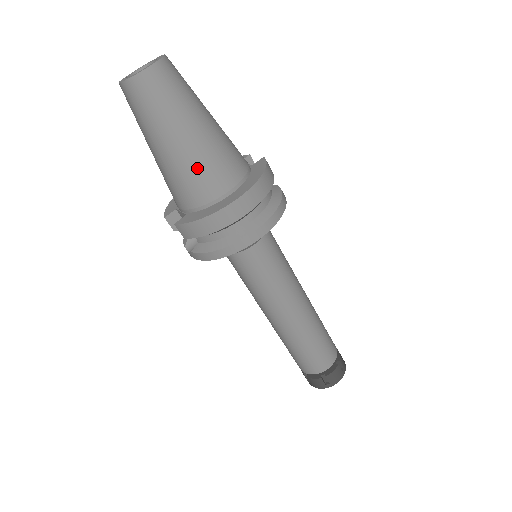
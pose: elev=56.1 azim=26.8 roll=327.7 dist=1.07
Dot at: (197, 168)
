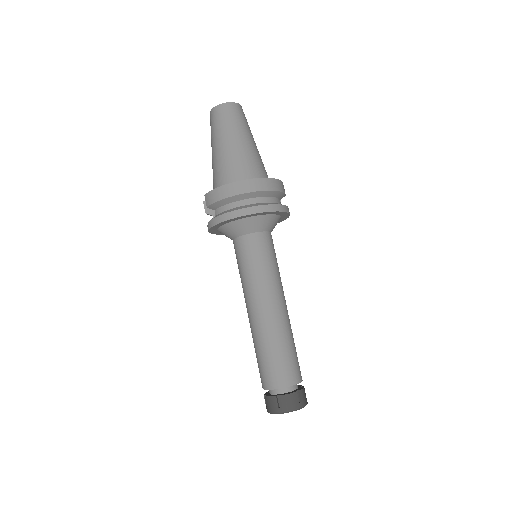
Dot at: (232, 161)
